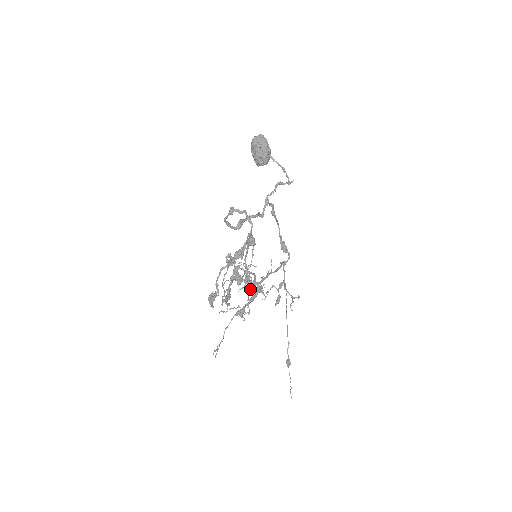
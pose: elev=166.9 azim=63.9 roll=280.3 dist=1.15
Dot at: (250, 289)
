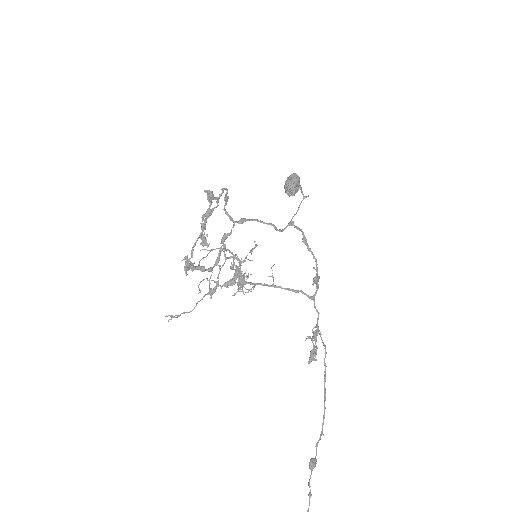
Dot at: (202, 240)
